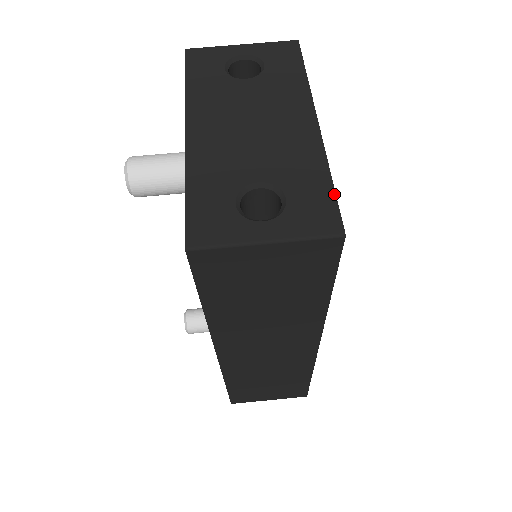
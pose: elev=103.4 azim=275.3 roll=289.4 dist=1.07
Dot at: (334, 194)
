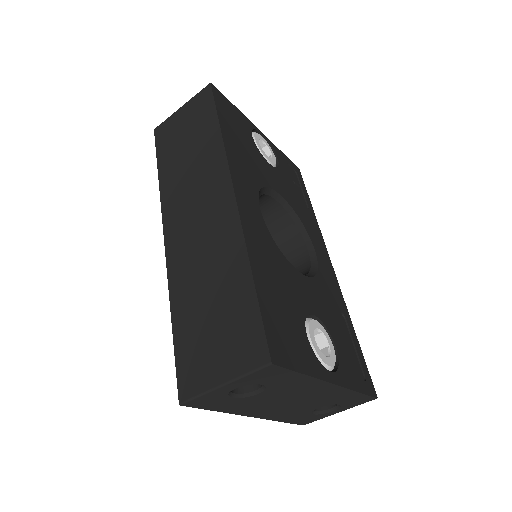
Dot at: (365, 395)
